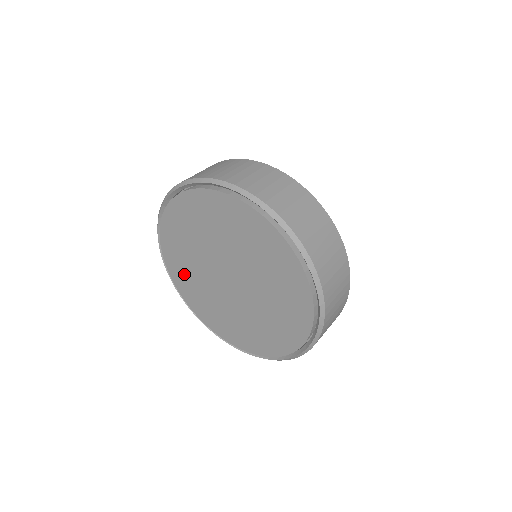
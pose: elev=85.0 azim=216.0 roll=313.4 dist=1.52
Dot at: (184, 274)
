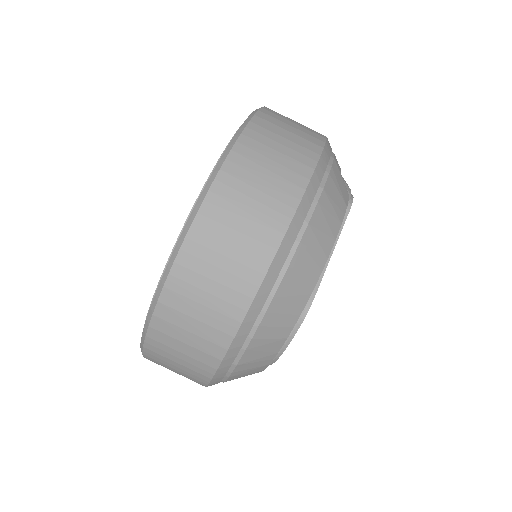
Dot at: occluded
